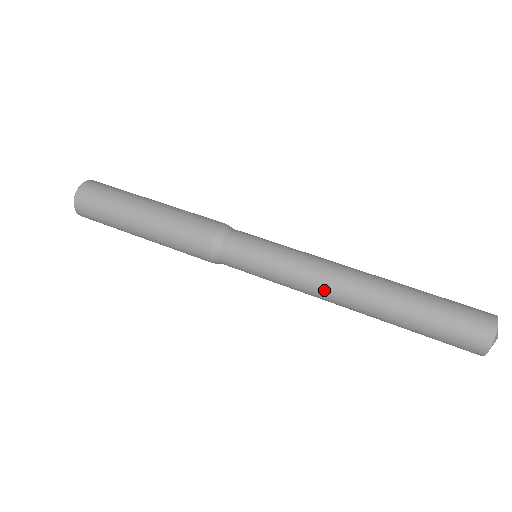
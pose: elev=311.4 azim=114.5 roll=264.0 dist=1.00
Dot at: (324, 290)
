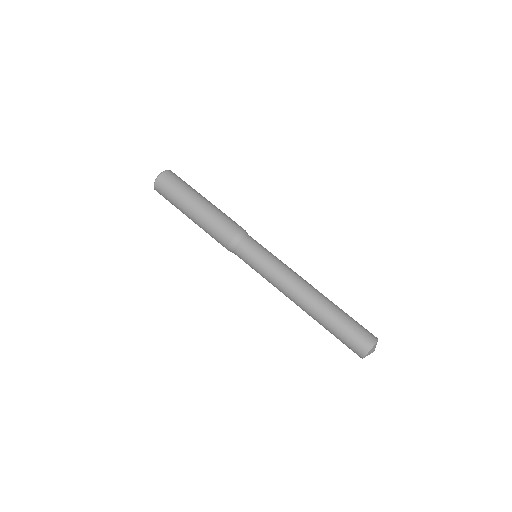
Dot at: (288, 290)
